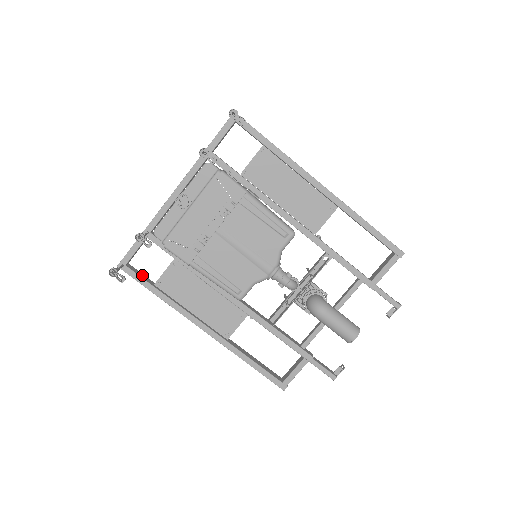
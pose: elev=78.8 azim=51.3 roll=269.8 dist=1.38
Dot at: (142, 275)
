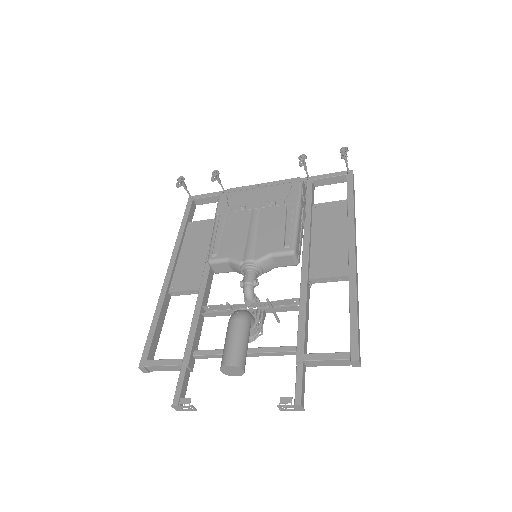
Dot at: (192, 214)
